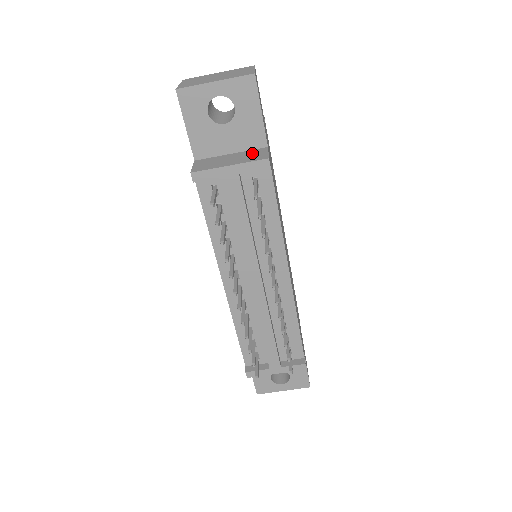
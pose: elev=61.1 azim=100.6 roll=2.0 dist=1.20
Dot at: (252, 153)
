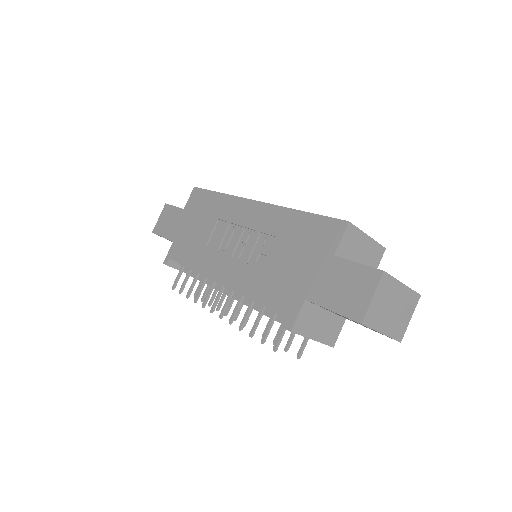
Dot at: (334, 325)
